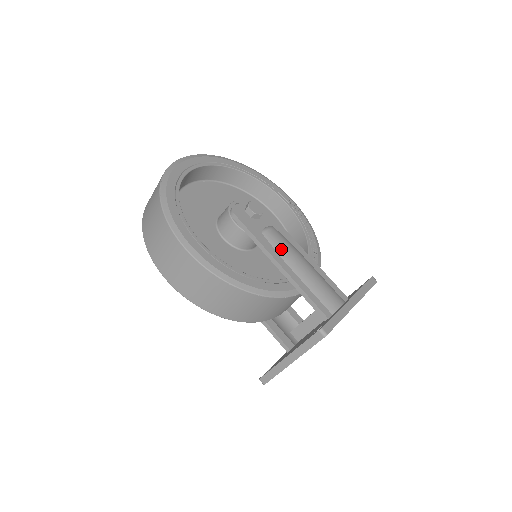
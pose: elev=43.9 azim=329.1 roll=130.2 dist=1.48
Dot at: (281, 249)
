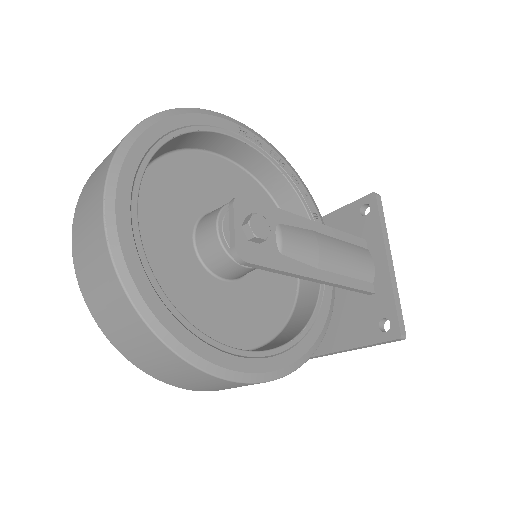
Dot at: (308, 256)
